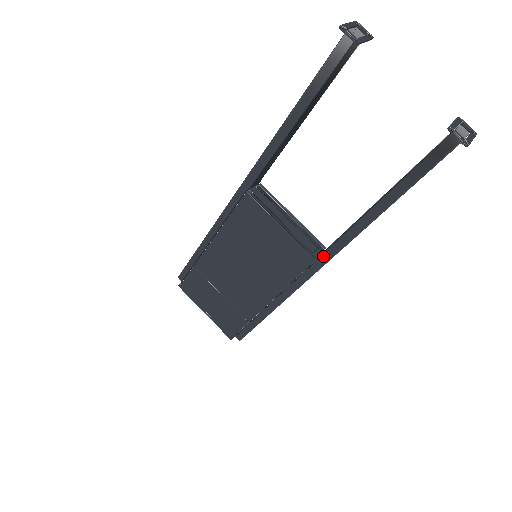
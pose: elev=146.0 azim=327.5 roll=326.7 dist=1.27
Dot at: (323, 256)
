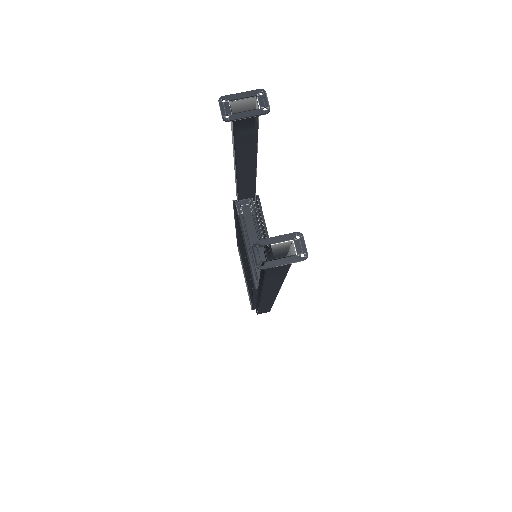
Dot at: occluded
